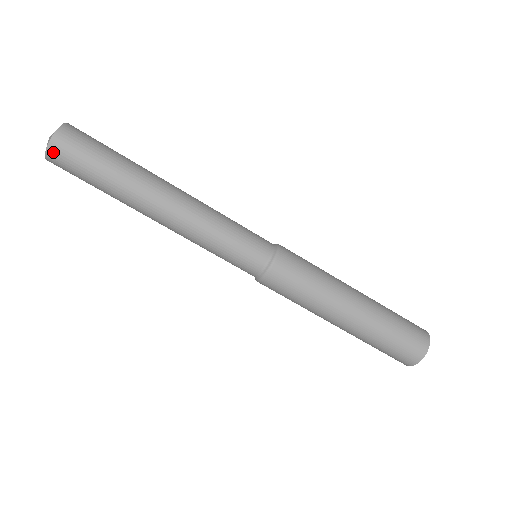
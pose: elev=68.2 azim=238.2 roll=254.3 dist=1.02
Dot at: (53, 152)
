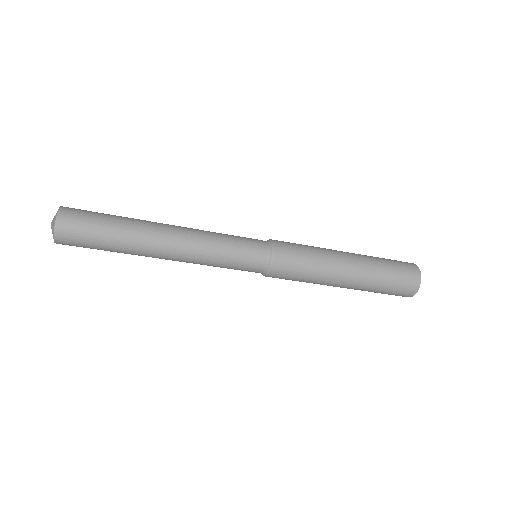
Dot at: (60, 237)
